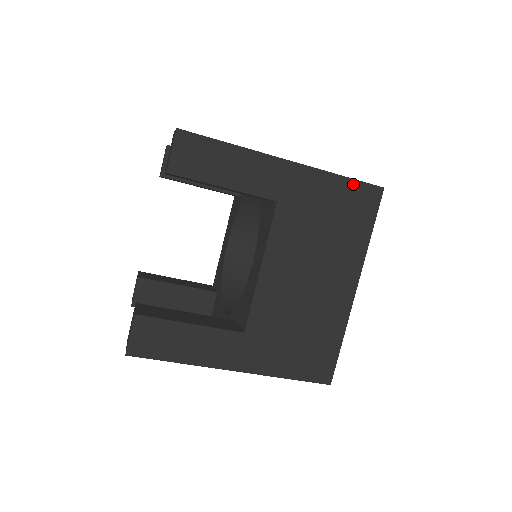
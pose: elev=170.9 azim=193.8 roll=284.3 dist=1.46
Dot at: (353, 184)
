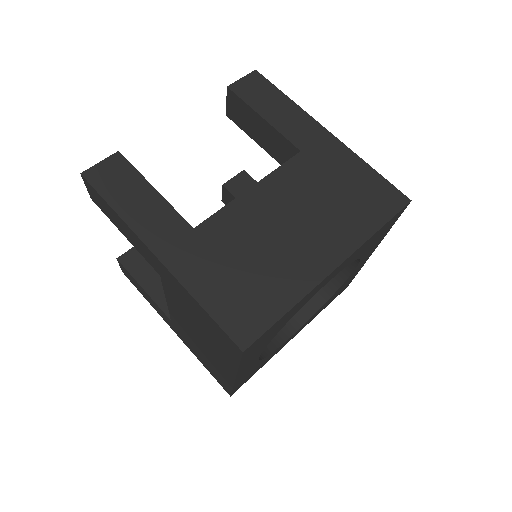
Dot at: (380, 180)
